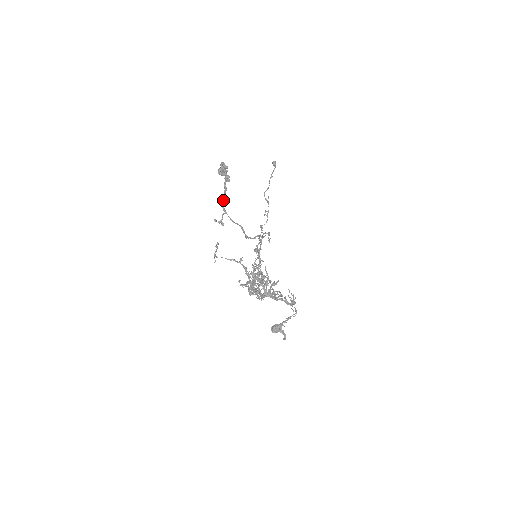
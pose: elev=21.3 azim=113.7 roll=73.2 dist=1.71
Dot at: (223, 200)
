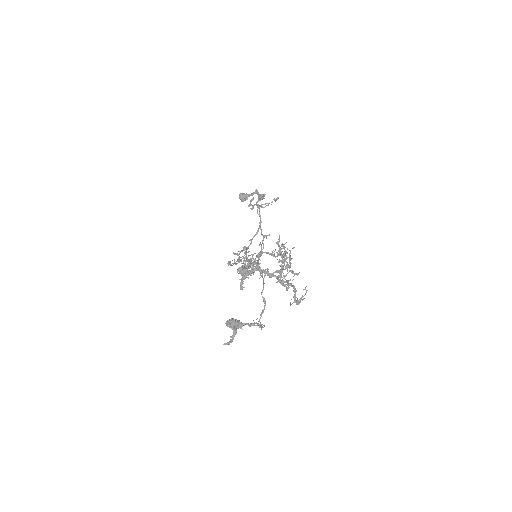
Dot at: occluded
